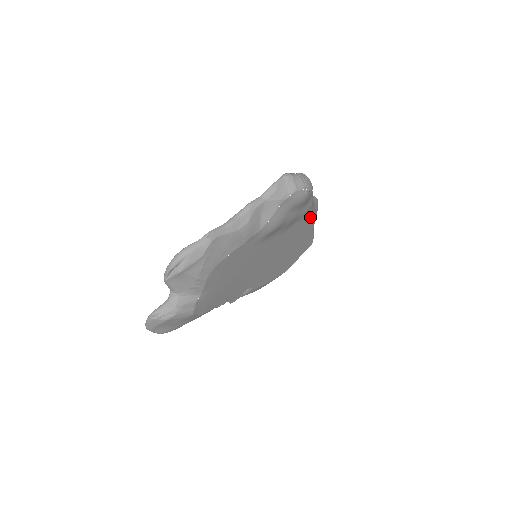
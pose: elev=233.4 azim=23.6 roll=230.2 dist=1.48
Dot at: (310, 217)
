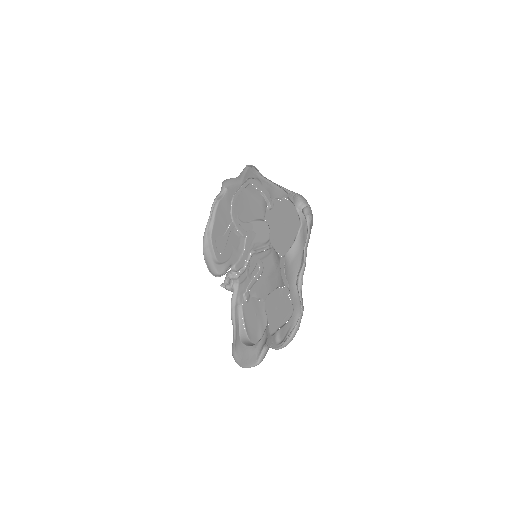
Dot at: occluded
